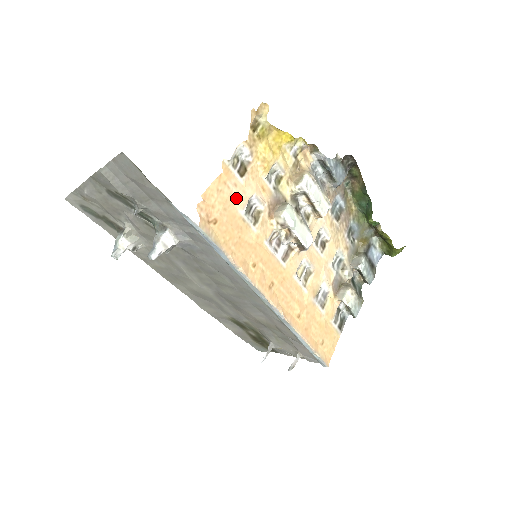
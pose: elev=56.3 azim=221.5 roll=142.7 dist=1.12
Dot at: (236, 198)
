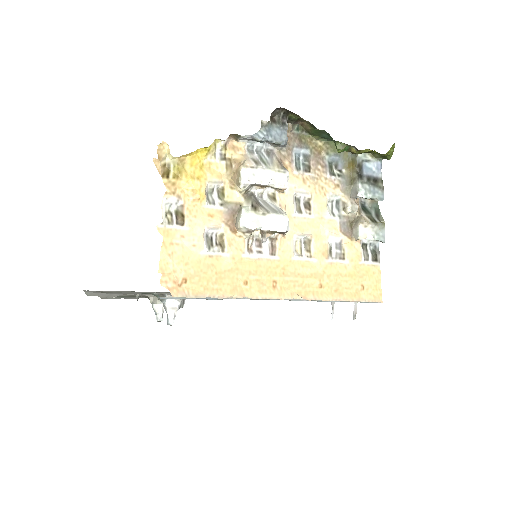
Dot at: (190, 246)
